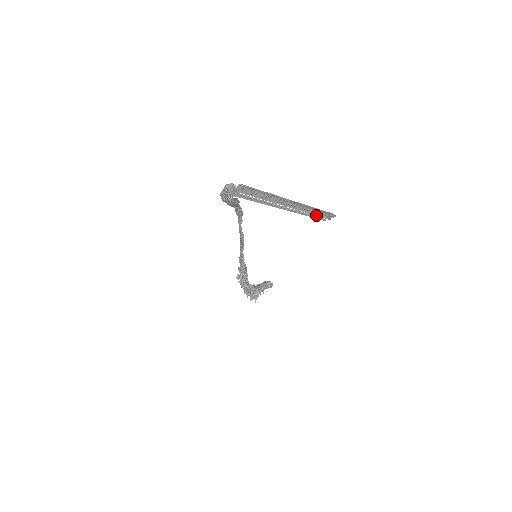
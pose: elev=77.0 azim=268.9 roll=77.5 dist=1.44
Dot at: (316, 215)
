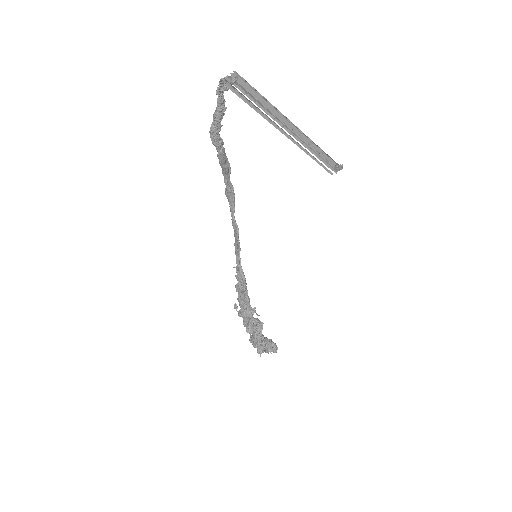
Dot at: (321, 160)
